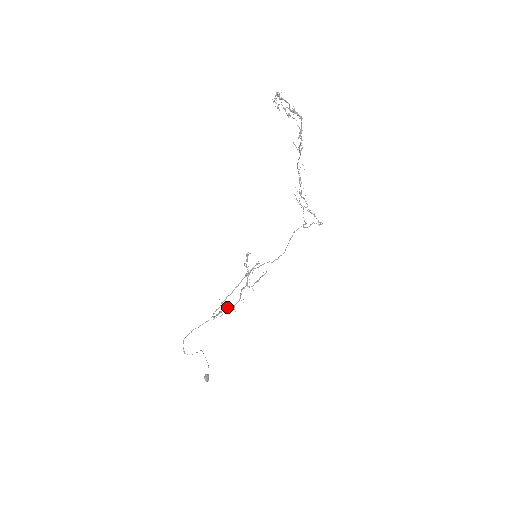
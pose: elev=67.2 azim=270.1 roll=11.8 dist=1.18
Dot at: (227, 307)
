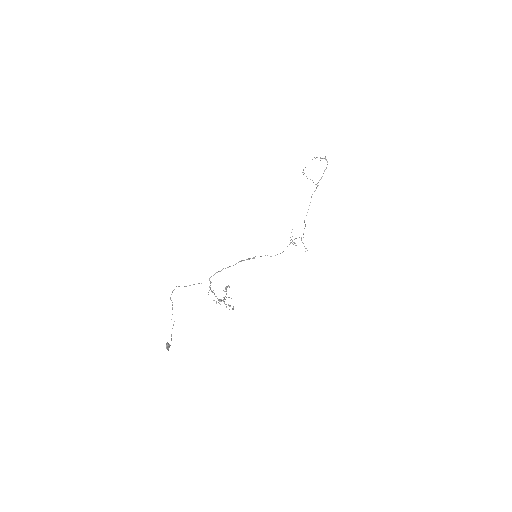
Dot at: (213, 292)
